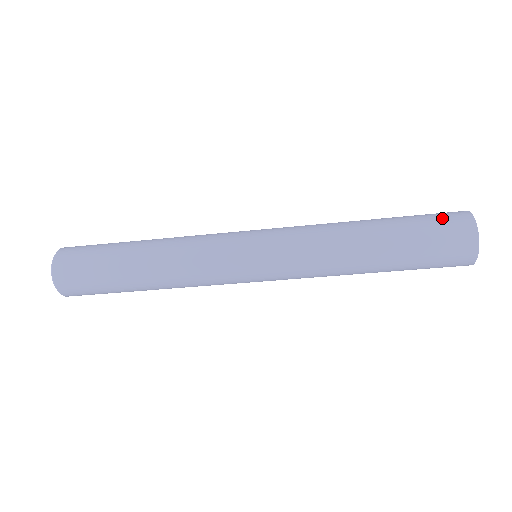
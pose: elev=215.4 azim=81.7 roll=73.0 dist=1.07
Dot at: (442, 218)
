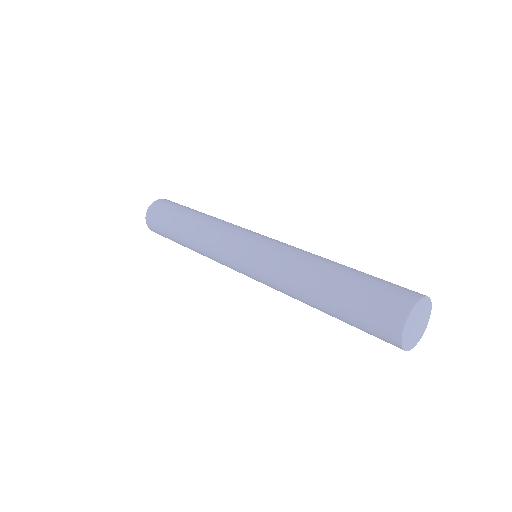
Dot at: (381, 301)
